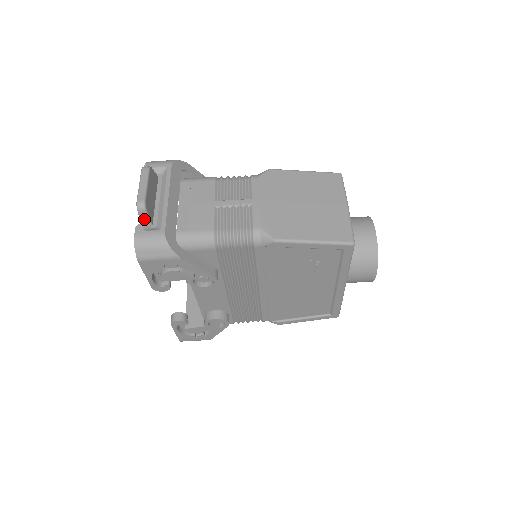
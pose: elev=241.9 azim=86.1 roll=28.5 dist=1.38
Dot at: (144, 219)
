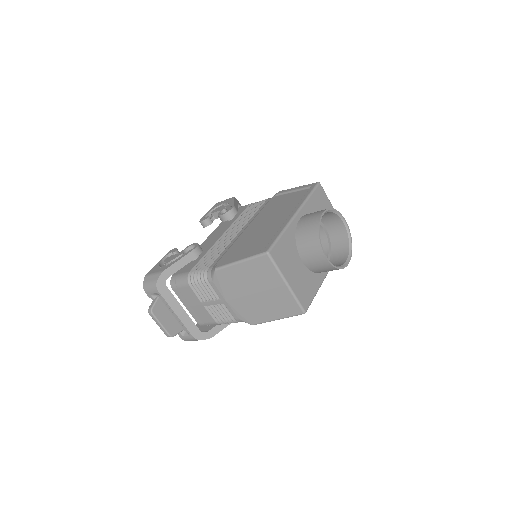
Dot at: (177, 333)
